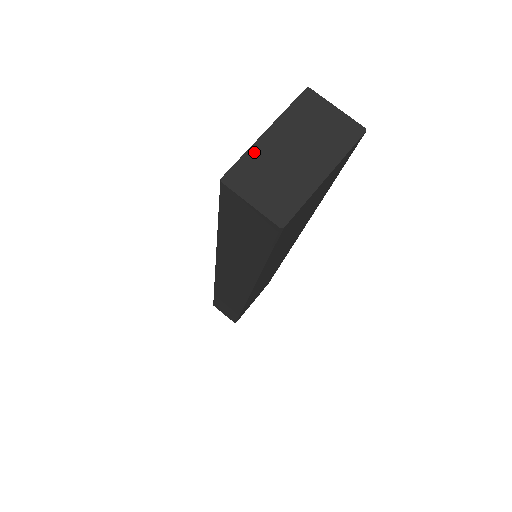
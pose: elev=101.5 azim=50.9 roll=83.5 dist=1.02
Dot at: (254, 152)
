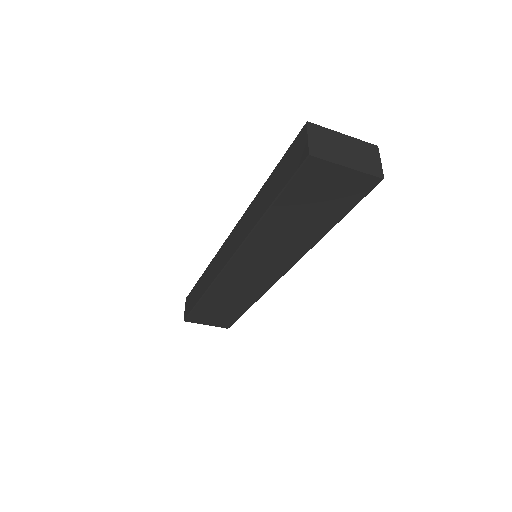
Dot at: (331, 132)
